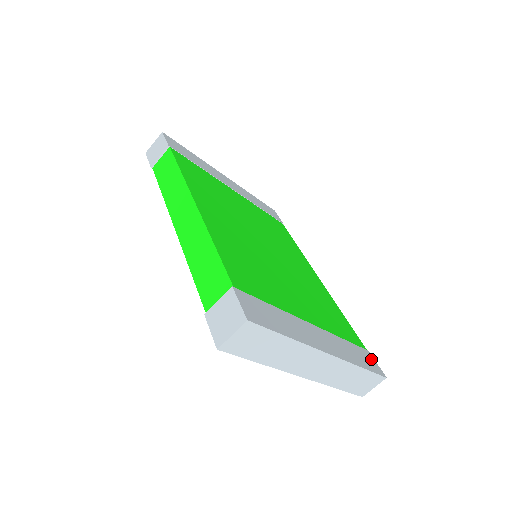
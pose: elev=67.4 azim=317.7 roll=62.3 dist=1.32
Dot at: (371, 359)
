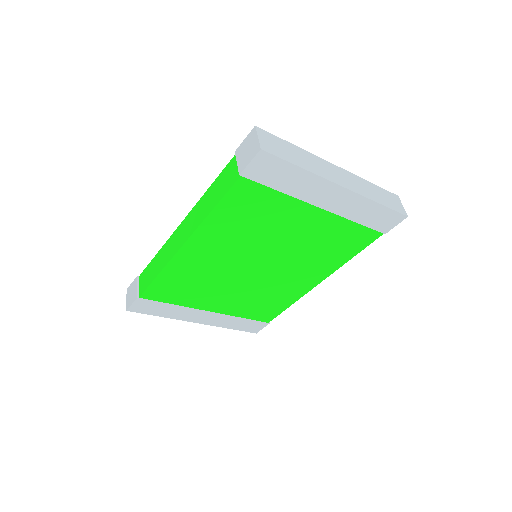
Dot at: occluded
